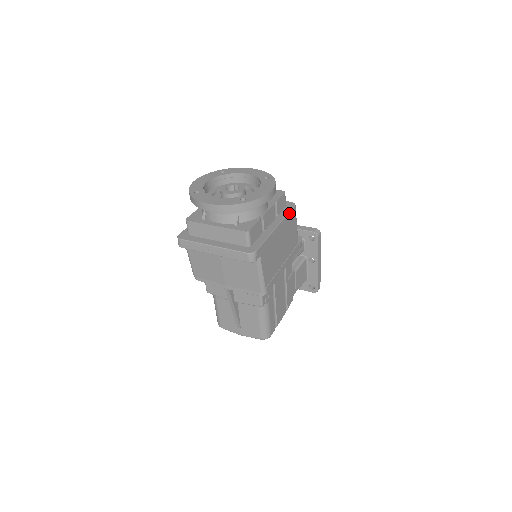
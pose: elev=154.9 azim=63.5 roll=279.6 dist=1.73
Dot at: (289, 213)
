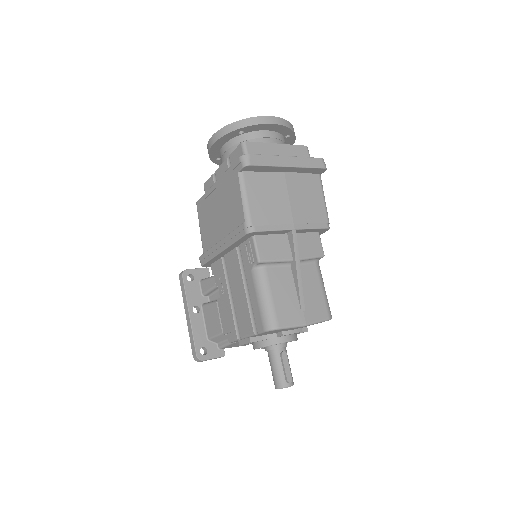
Dot at: occluded
